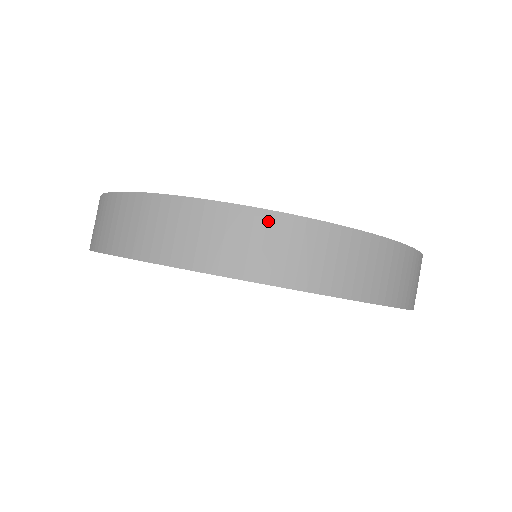
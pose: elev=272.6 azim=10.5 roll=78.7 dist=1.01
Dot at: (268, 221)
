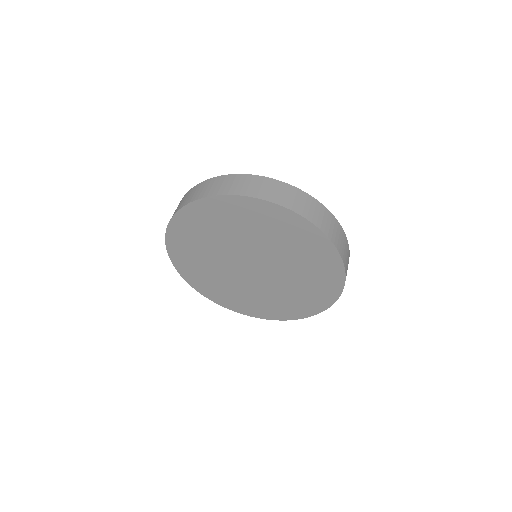
Dot at: (297, 192)
